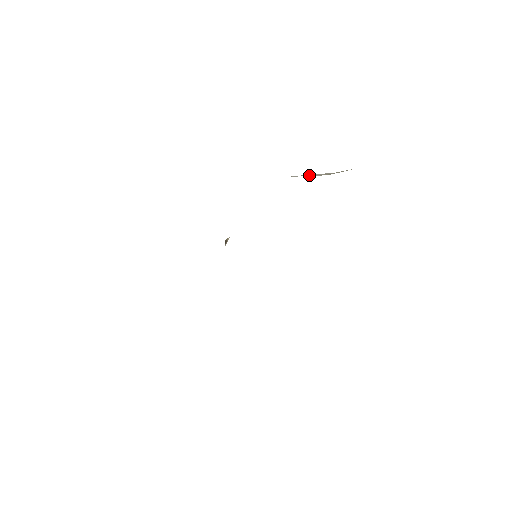
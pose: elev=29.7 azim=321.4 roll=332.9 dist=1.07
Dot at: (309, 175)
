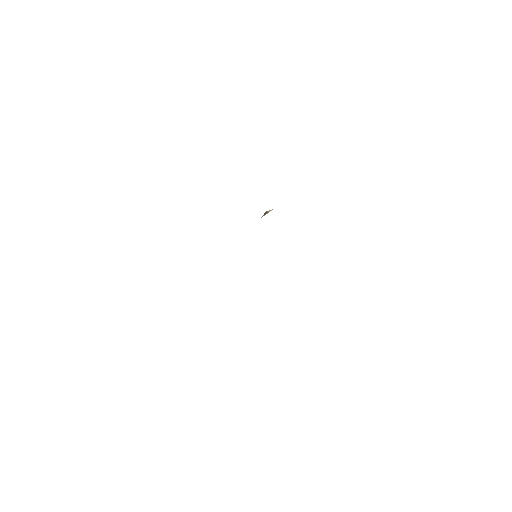
Dot at: occluded
